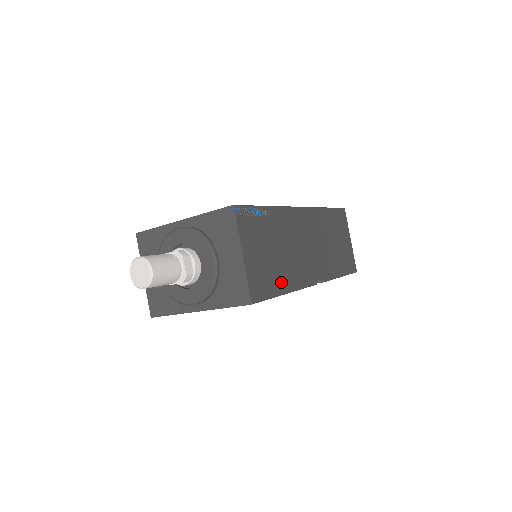
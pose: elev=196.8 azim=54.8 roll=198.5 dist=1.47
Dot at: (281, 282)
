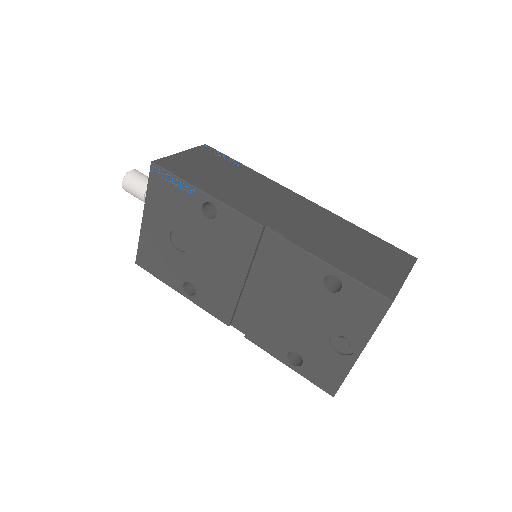
Dot at: (205, 185)
